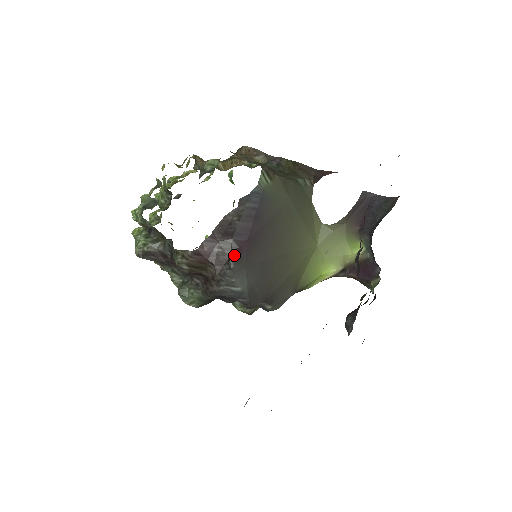
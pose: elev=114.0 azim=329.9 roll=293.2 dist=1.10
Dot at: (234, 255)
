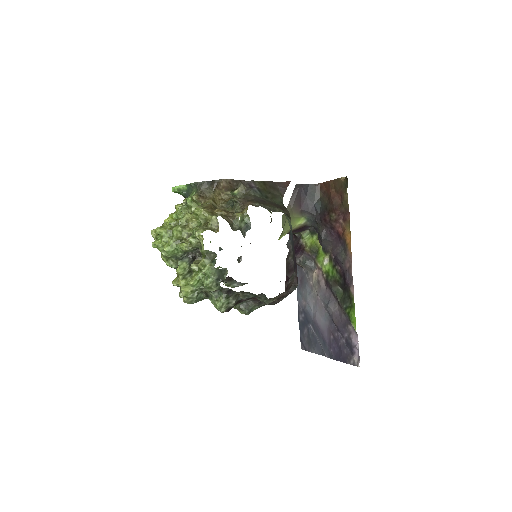
Dot at: (297, 280)
